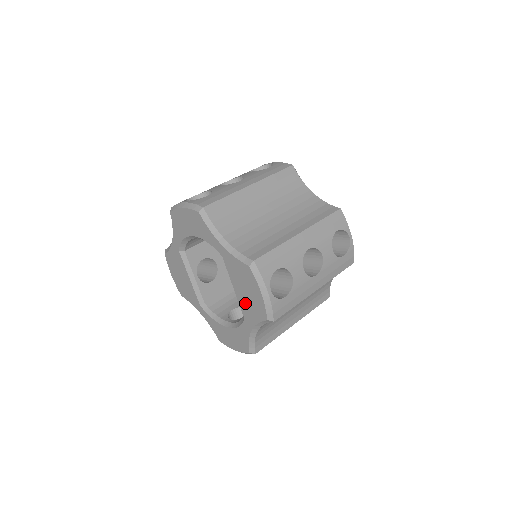
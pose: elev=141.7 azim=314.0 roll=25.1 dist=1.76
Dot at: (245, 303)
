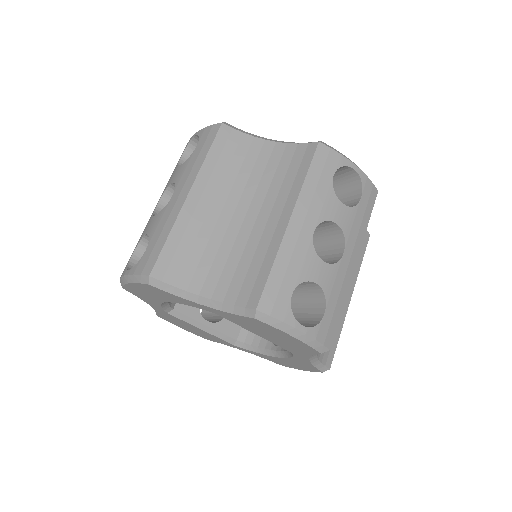
Dot at: (281, 343)
